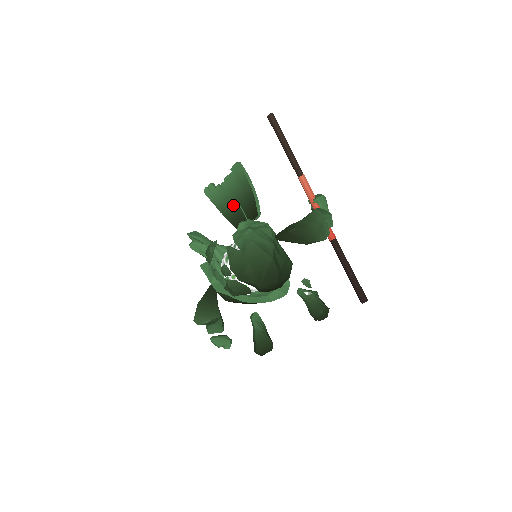
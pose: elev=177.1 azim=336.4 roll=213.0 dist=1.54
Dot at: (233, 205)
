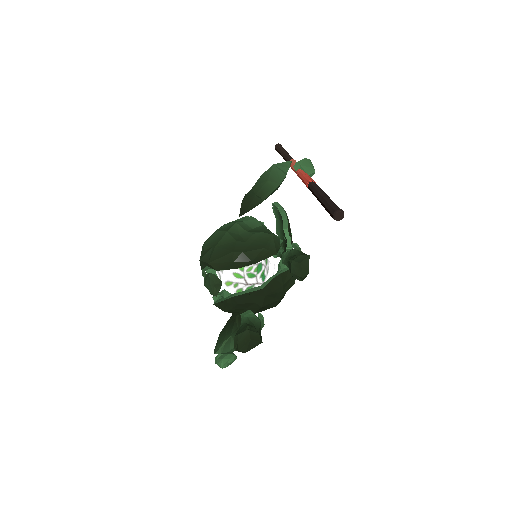
Dot at: (283, 243)
